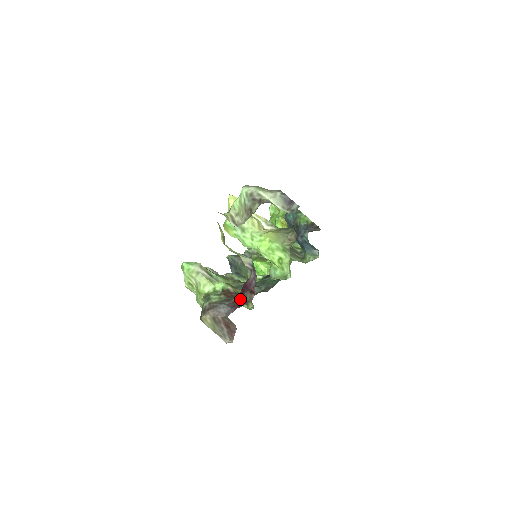
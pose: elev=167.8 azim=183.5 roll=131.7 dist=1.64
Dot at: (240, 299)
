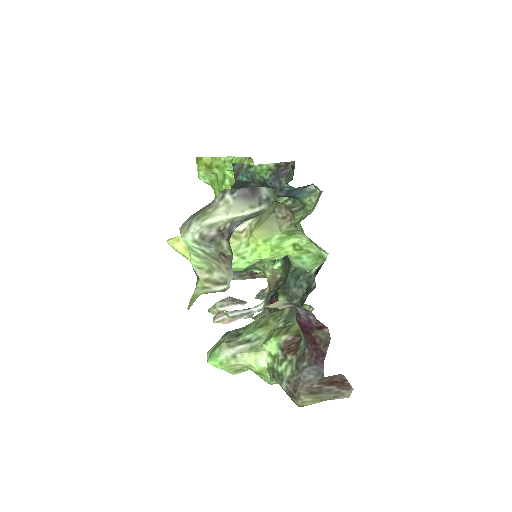
Dot at: (314, 345)
